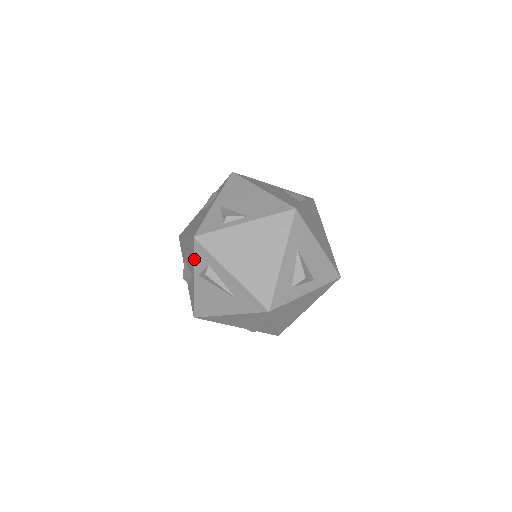
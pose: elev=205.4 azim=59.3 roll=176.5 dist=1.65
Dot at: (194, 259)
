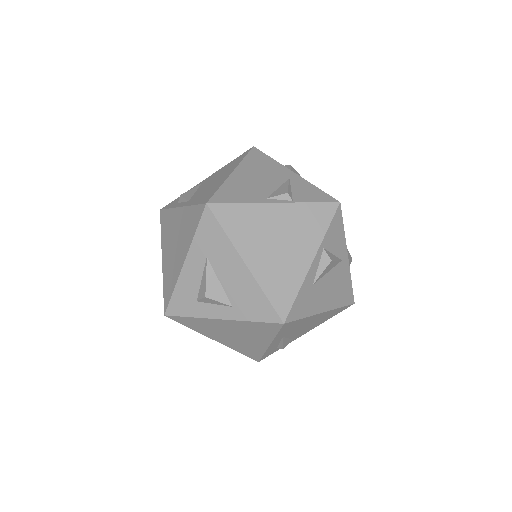
Dot at: occluded
